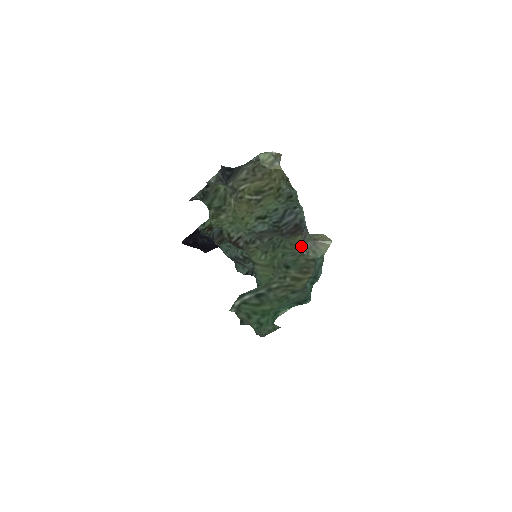
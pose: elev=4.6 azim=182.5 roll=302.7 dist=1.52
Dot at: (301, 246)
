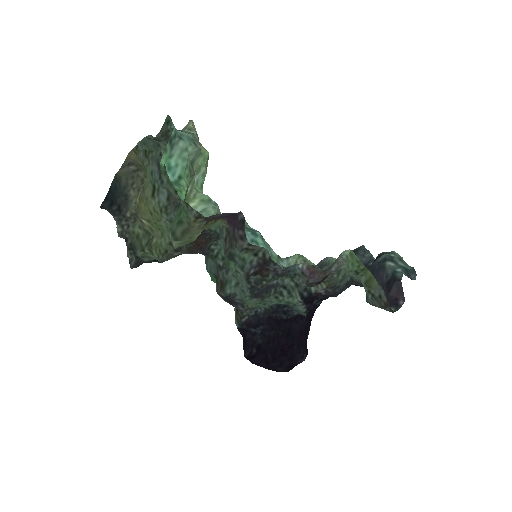
Dot at: occluded
